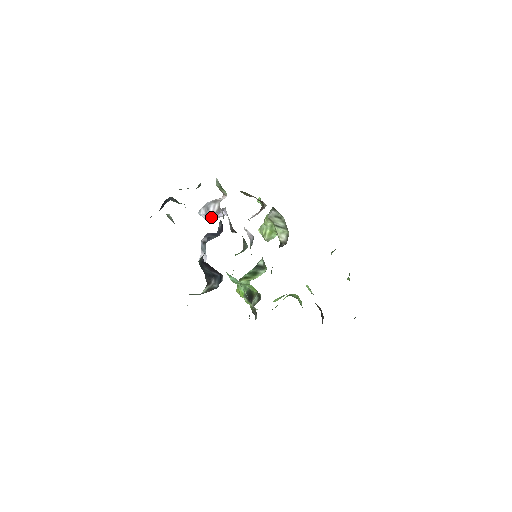
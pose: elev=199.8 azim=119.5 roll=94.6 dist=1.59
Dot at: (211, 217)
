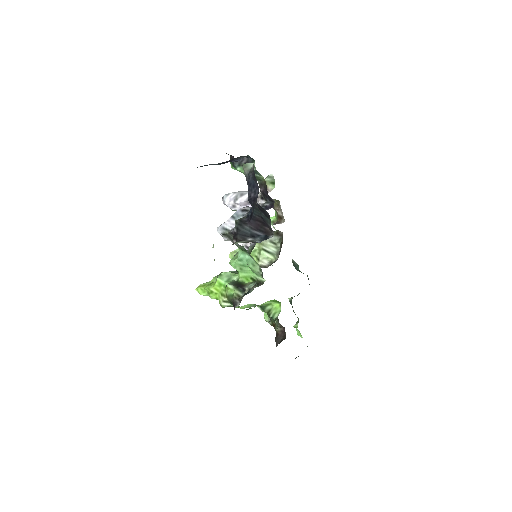
Dot at: (233, 205)
